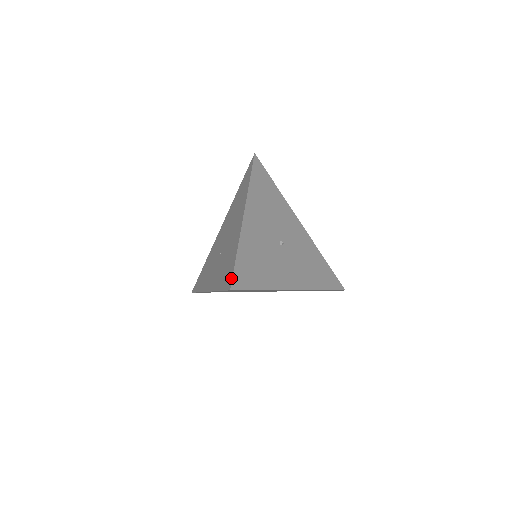
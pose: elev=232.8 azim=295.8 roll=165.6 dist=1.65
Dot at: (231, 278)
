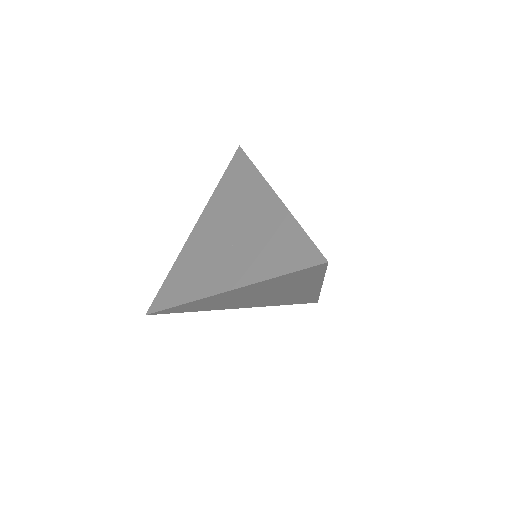
Dot at: (317, 251)
